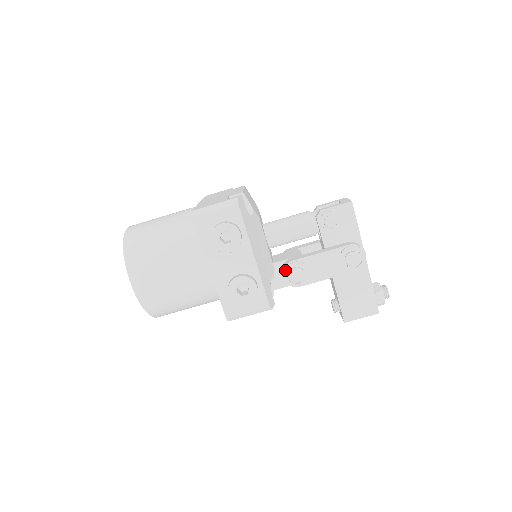
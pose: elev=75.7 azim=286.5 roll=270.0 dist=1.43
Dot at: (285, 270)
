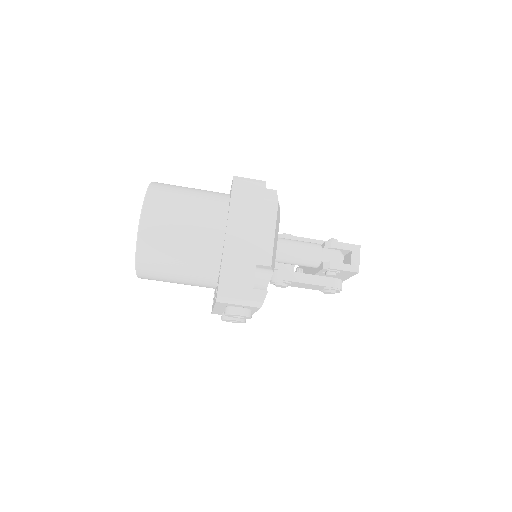
Dot at: (274, 282)
